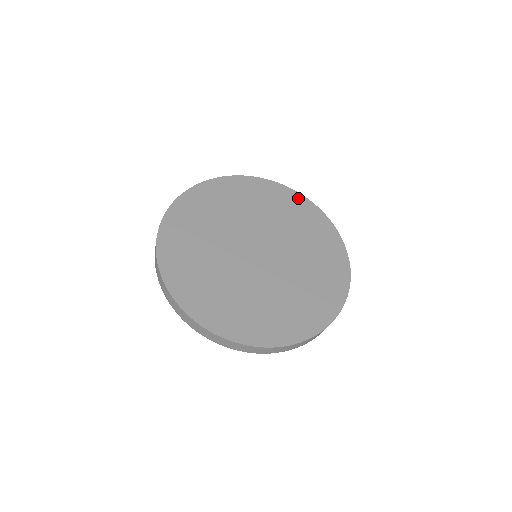
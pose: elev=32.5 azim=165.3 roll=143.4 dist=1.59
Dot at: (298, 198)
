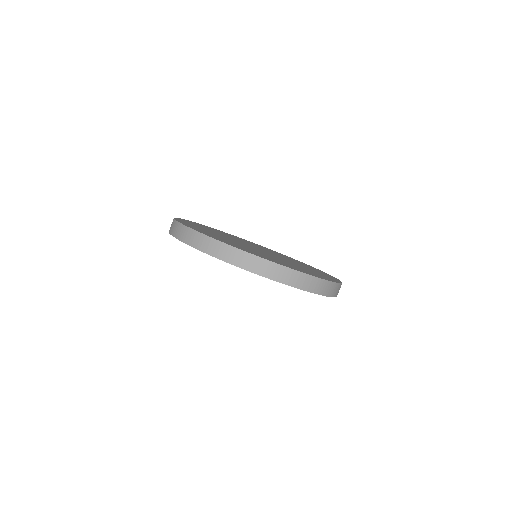
Dot at: occluded
